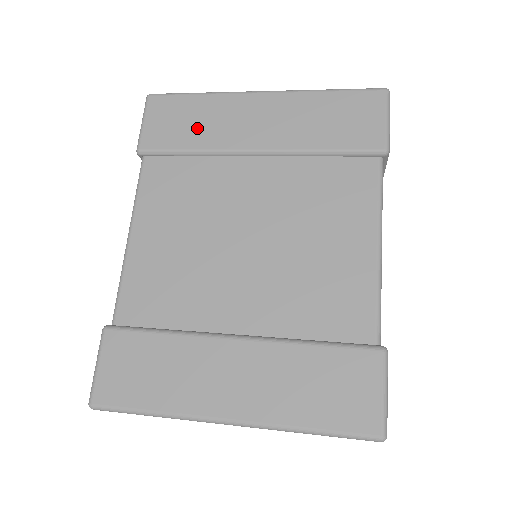
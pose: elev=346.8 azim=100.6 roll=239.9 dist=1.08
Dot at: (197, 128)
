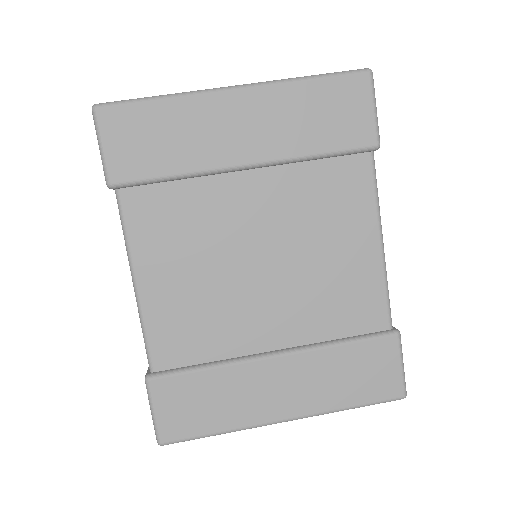
Dot at: (172, 146)
